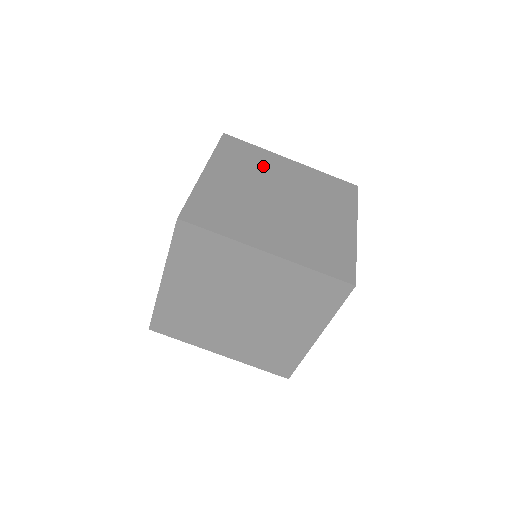
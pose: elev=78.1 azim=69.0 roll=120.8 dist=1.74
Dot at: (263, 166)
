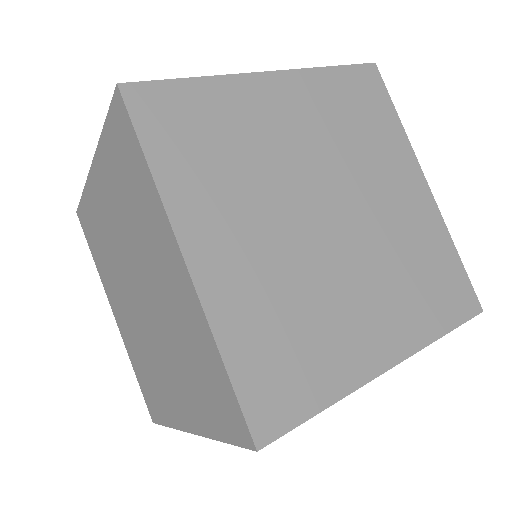
Dot at: occluded
